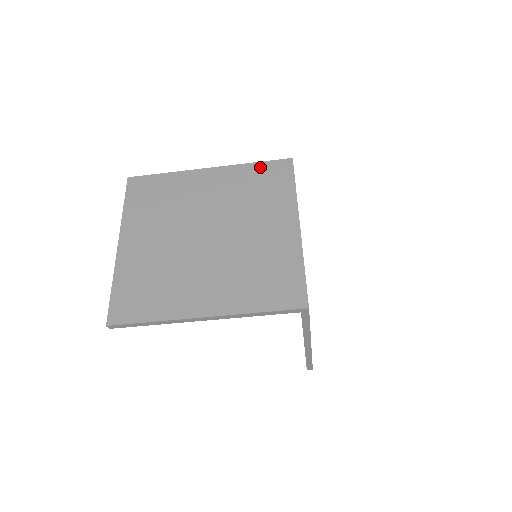
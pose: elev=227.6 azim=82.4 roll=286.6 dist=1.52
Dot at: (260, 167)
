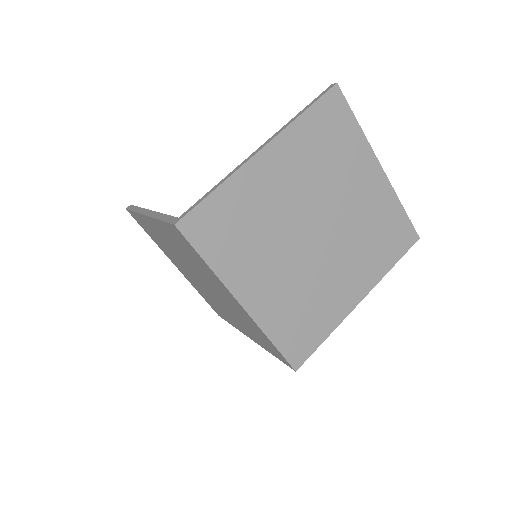
Dot at: (167, 228)
